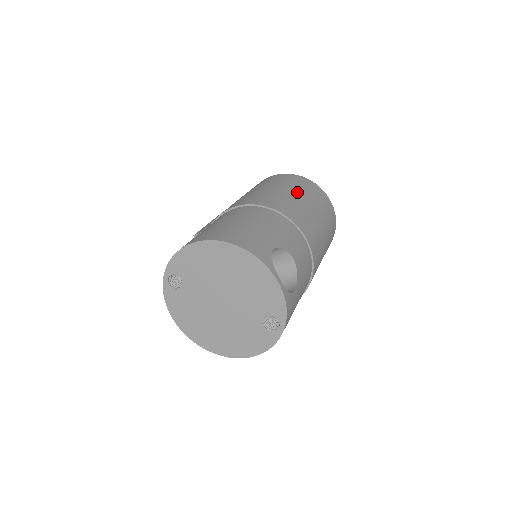
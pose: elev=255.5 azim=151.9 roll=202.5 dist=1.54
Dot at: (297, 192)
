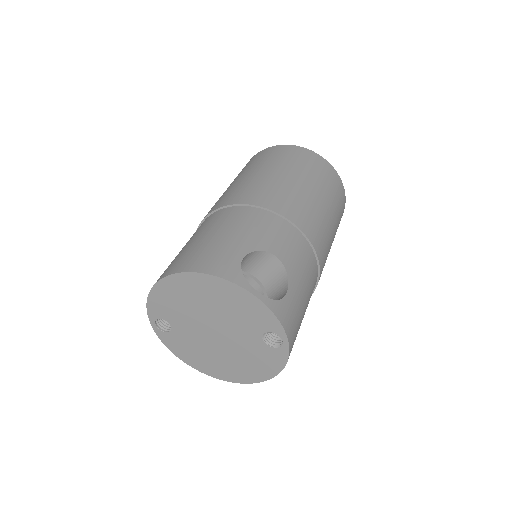
Dot at: (275, 168)
